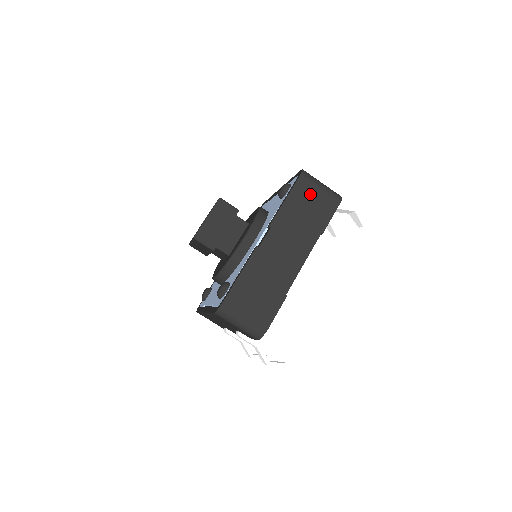
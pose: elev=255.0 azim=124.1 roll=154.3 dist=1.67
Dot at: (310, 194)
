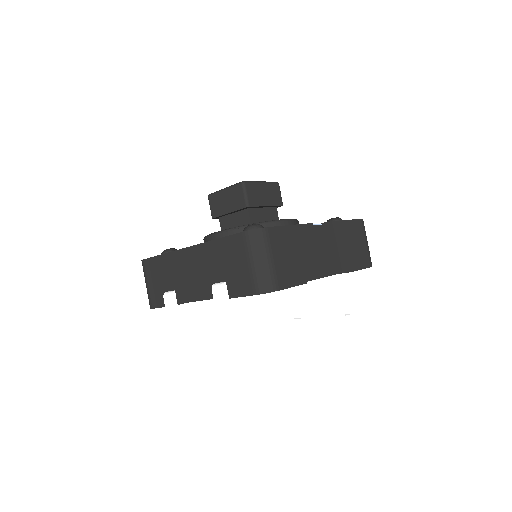
Dot at: (360, 237)
